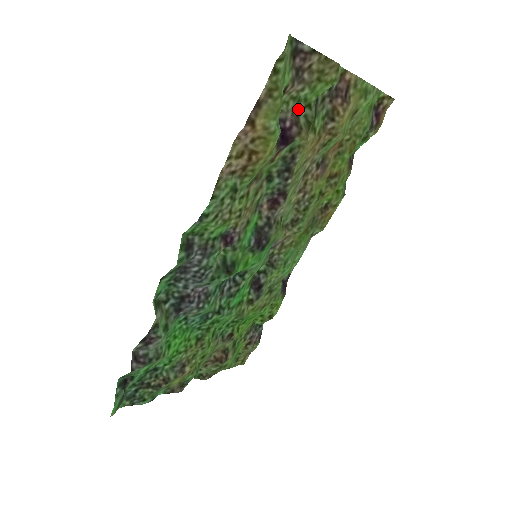
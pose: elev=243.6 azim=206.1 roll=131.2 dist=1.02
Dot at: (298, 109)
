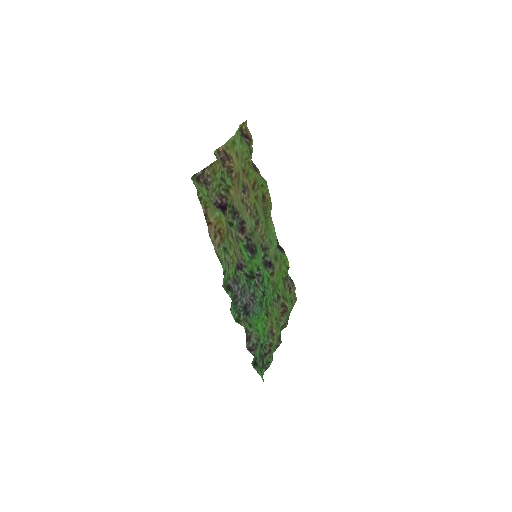
Dot at: (217, 191)
